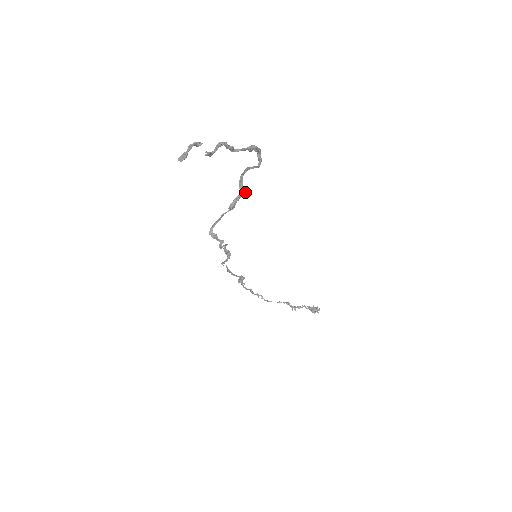
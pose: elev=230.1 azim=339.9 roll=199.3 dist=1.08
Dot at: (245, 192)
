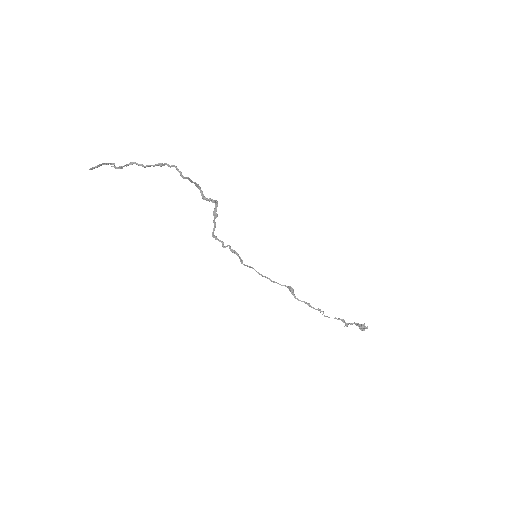
Dot at: (214, 202)
